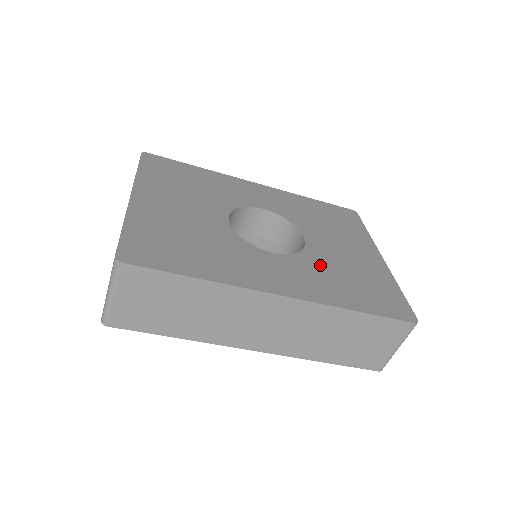
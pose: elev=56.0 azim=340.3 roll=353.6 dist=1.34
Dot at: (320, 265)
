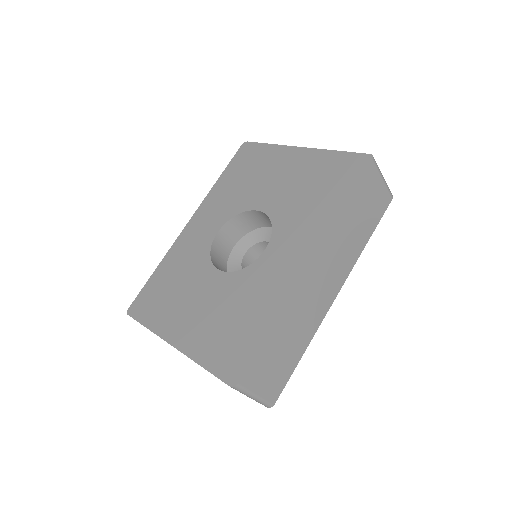
Dot at: (290, 212)
